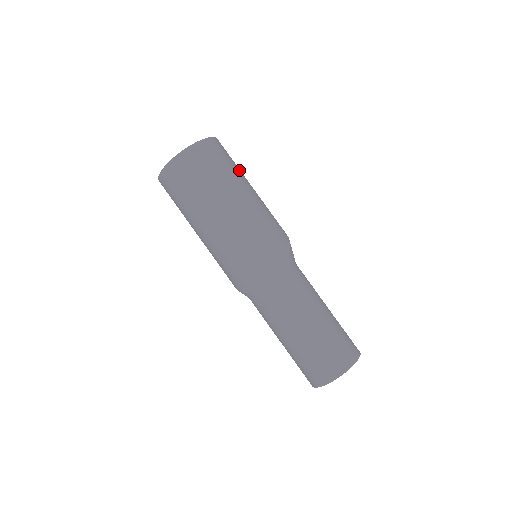
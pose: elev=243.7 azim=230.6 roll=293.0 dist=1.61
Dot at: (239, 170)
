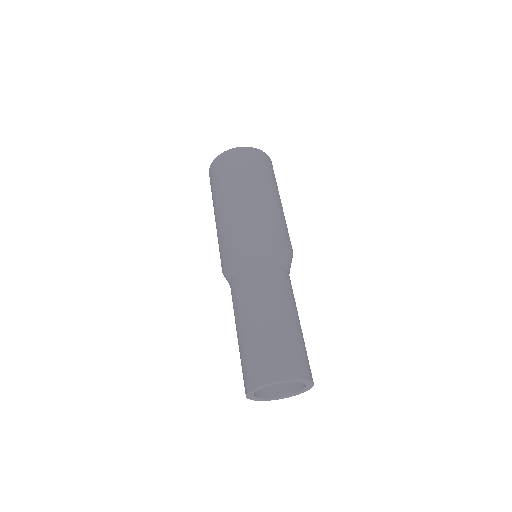
Dot at: occluded
